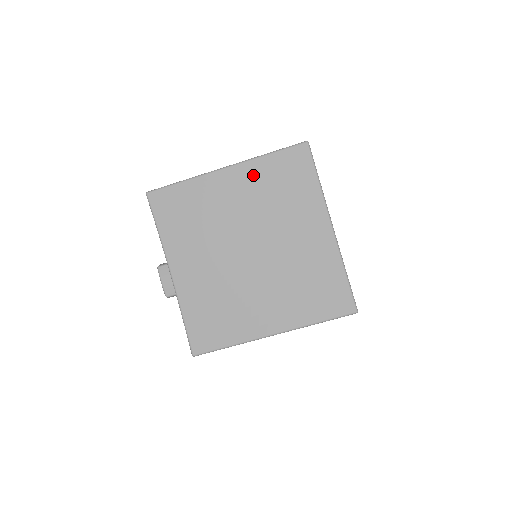
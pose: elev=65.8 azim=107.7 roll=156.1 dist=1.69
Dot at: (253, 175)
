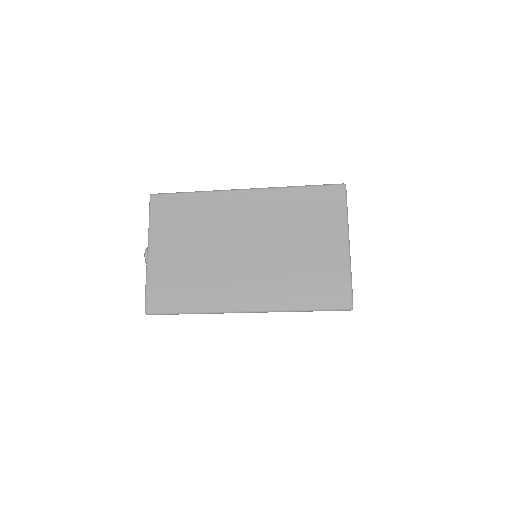
Dot at: occluded
